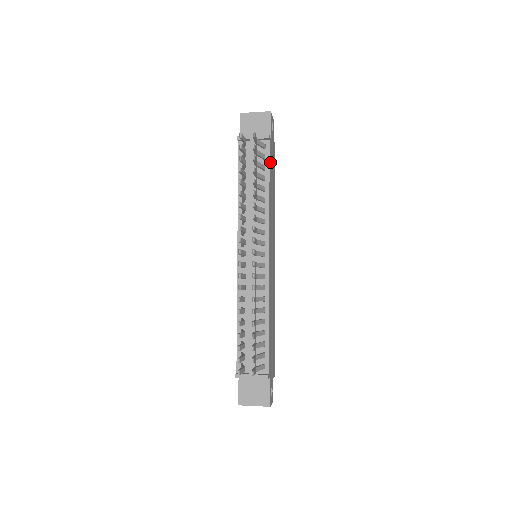
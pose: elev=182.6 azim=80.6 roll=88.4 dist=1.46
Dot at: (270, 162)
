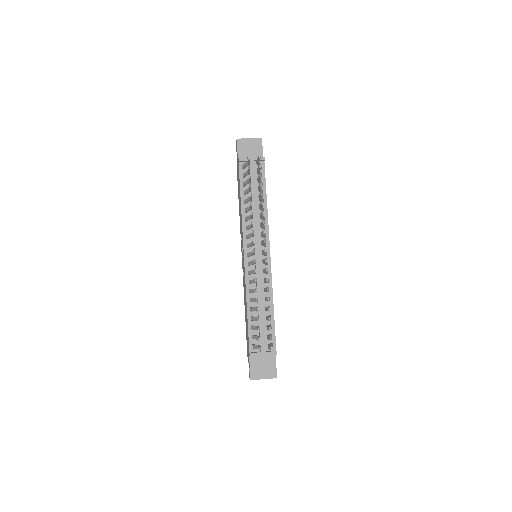
Dot at: occluded
